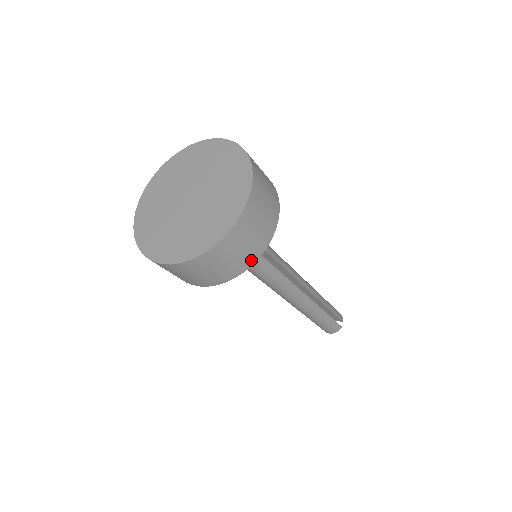
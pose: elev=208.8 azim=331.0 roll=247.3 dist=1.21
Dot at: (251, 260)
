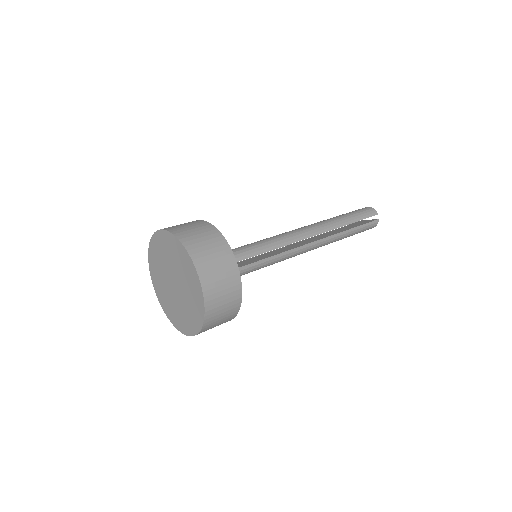
Dot at: (237, 302)
